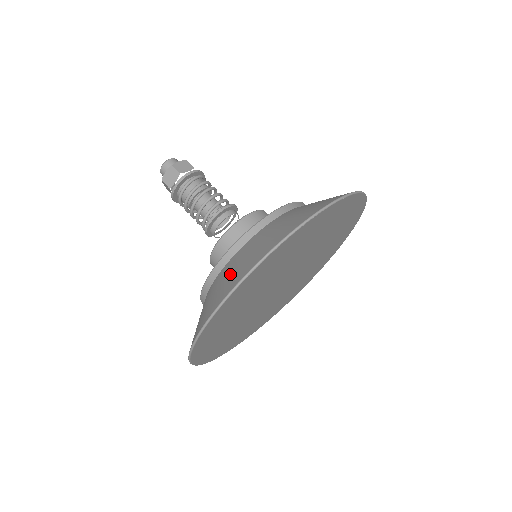
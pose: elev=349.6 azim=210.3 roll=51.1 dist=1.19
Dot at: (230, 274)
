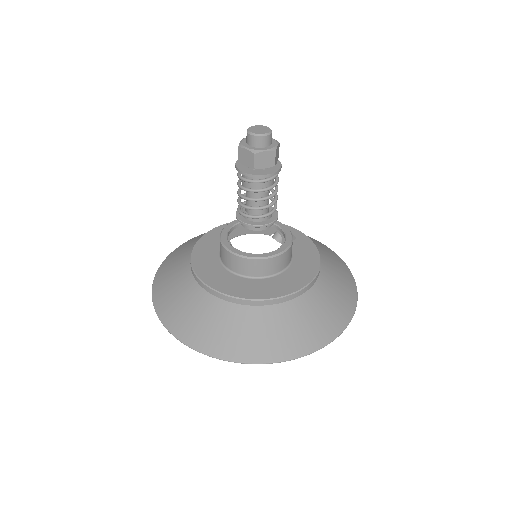
Dot at: (197, 318)
